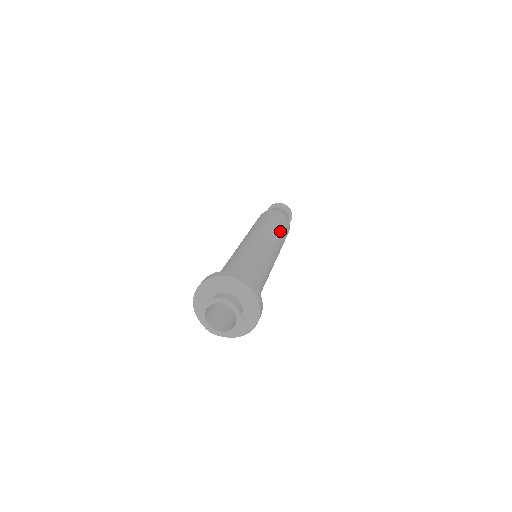
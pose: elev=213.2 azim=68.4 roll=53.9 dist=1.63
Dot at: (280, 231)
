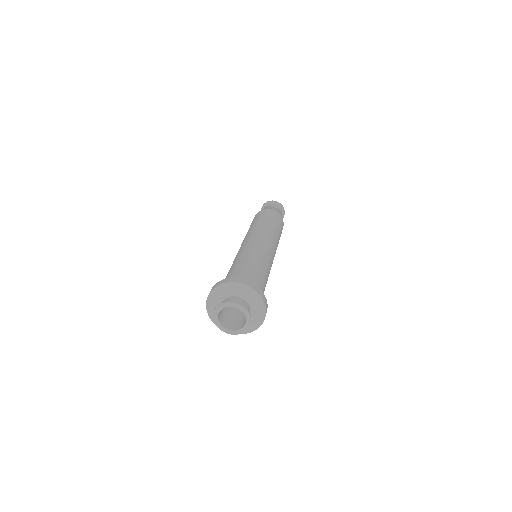
Dot at: occluded
